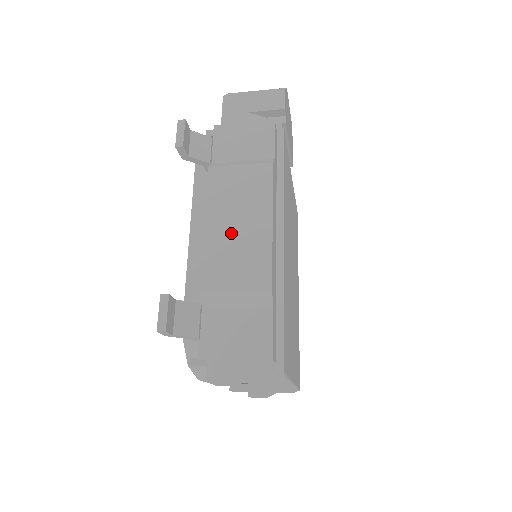
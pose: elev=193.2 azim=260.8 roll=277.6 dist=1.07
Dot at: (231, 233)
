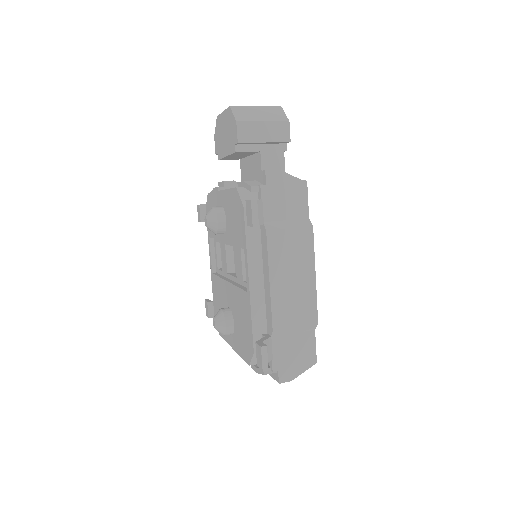
Dot at: (289, 286)
